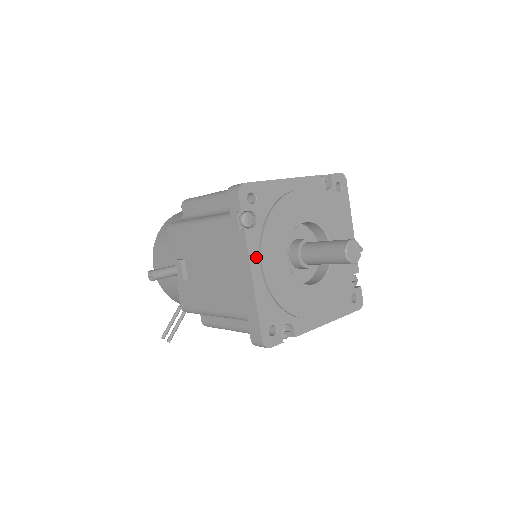
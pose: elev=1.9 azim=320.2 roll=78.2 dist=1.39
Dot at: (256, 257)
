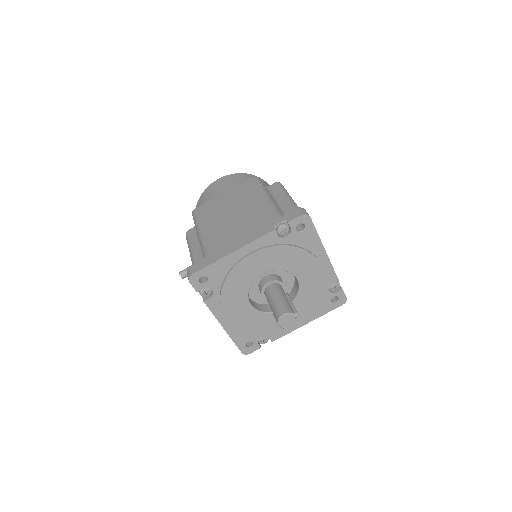
Dot at: (220, 312)
